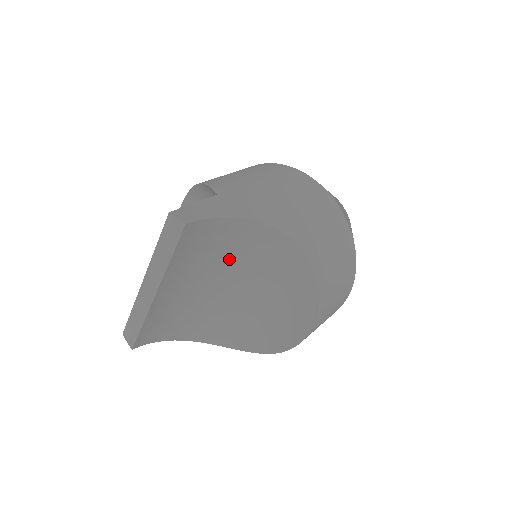
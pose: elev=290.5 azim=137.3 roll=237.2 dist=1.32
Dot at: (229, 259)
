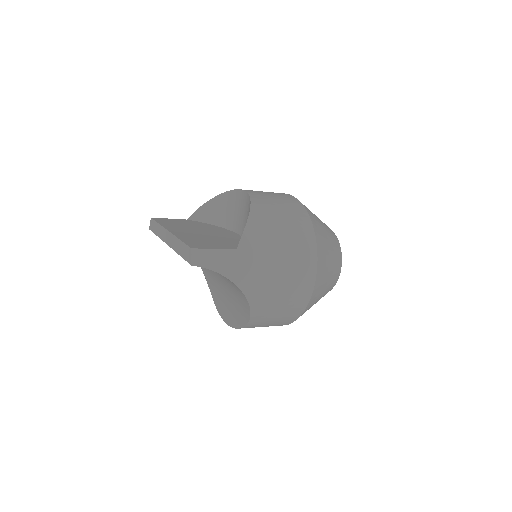
Dot at: occluded
